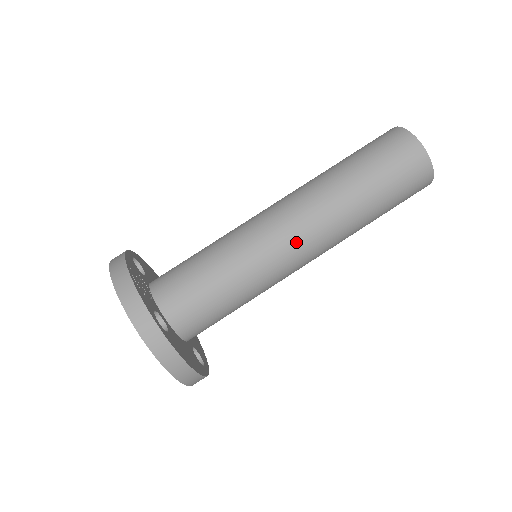
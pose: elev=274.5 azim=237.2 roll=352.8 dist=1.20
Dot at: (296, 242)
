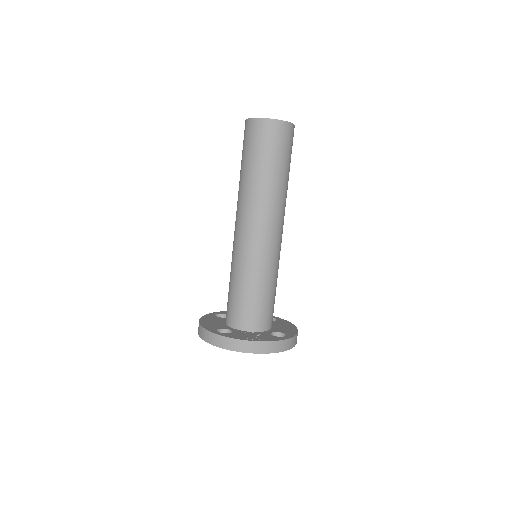
Dot at: (281, 234)
